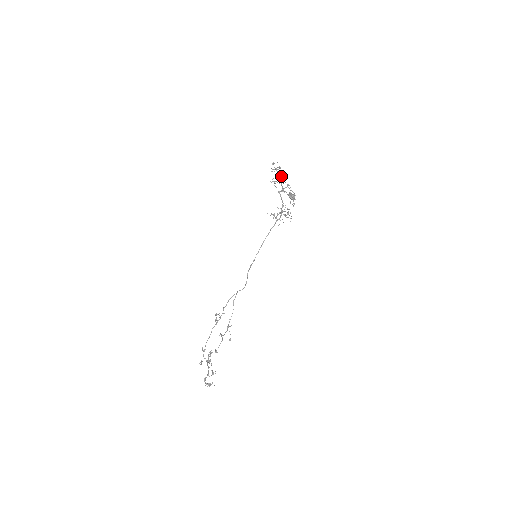
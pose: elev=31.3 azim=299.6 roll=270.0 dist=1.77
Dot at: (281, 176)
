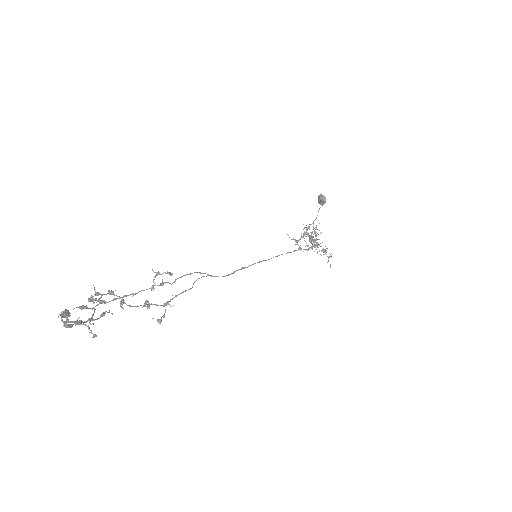
Dot at: occluded
